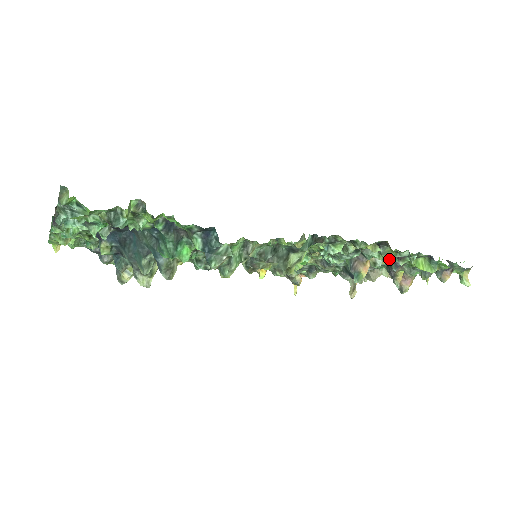
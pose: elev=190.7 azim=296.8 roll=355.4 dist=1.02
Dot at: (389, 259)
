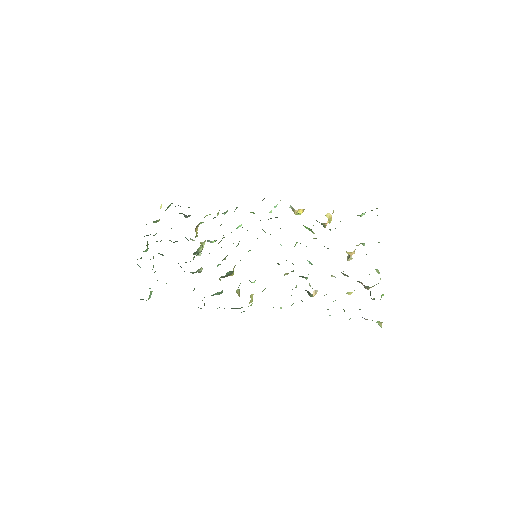
Dot at: occluded
